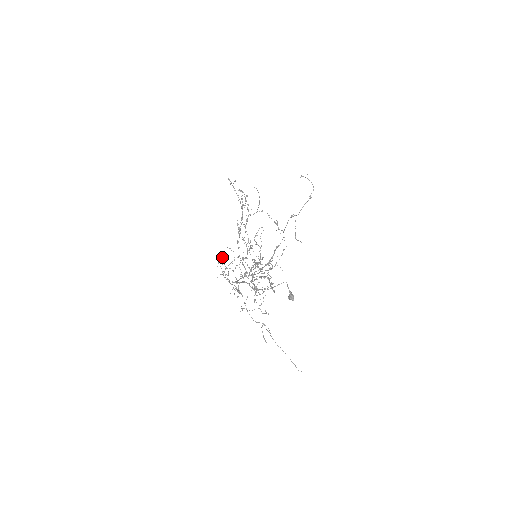
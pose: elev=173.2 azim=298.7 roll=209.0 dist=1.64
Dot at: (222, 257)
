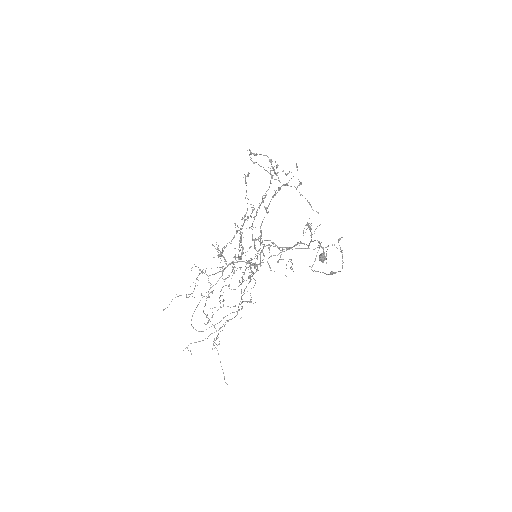
Dot at: occluded
